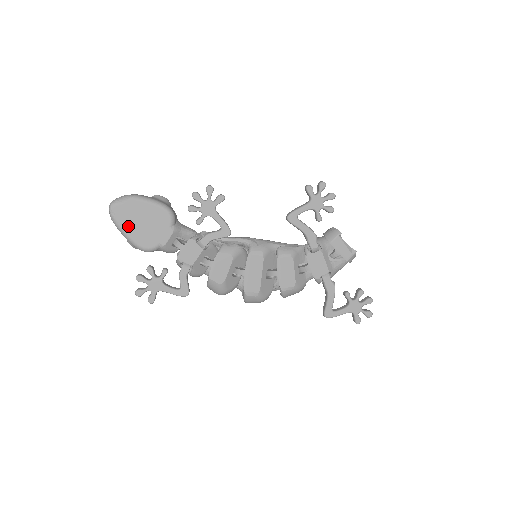
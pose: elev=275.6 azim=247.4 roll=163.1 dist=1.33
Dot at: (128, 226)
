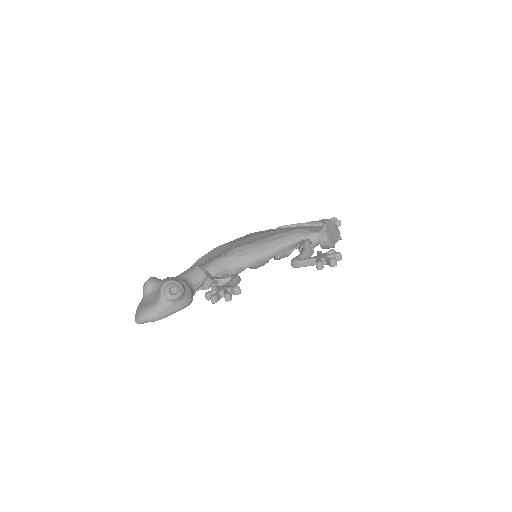
Dot at: occluded
